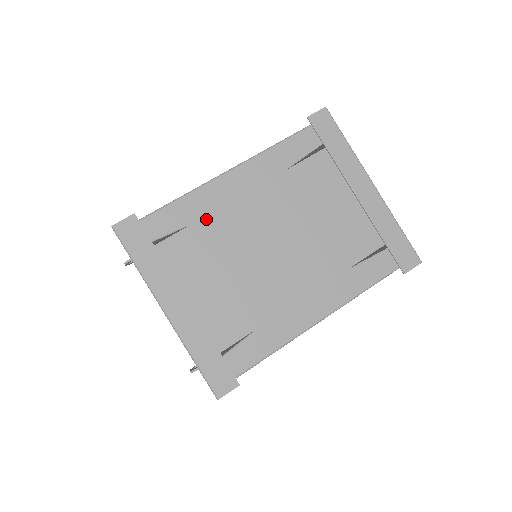
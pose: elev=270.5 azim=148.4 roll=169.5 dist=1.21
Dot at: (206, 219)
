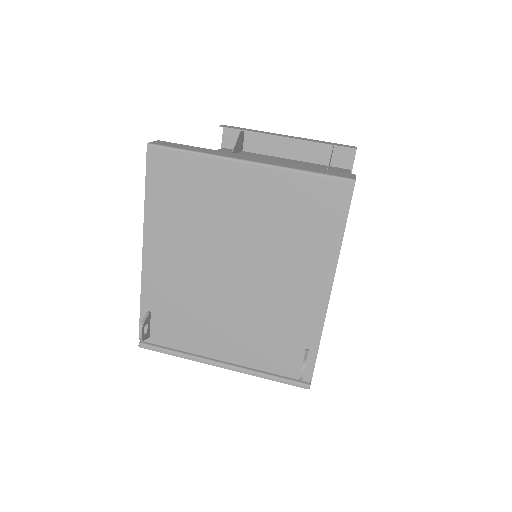
Dot at: occluded
